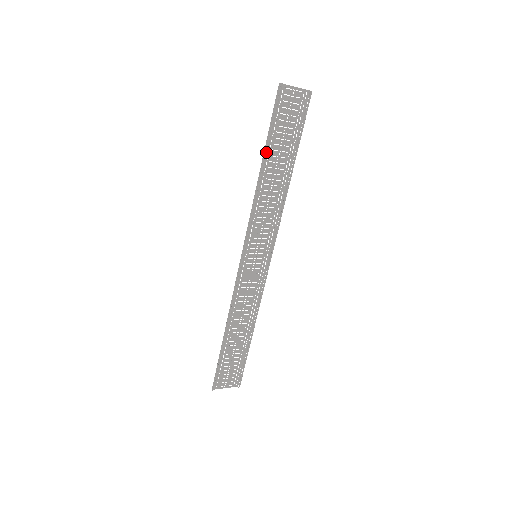
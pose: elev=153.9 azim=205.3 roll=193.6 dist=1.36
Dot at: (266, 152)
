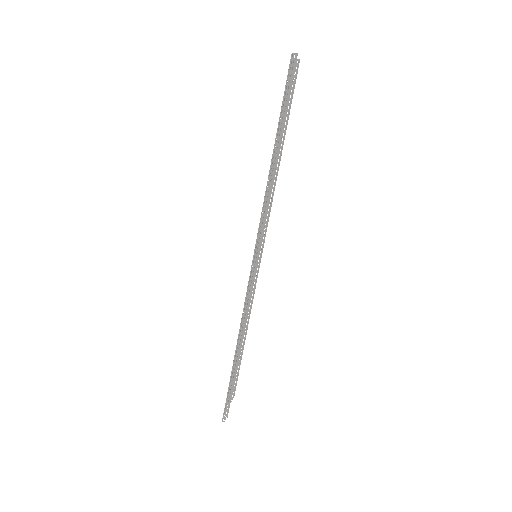
Dot at: (281, 137)
